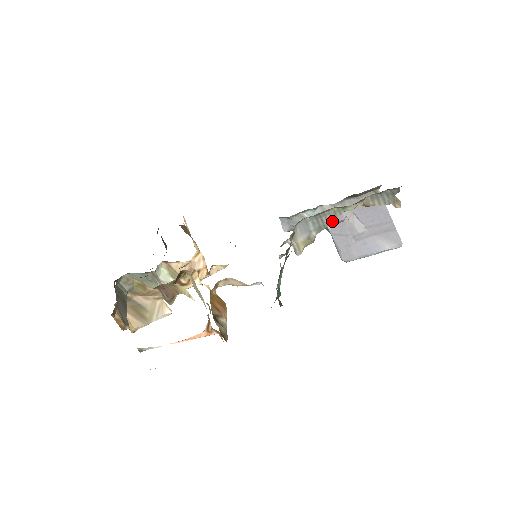
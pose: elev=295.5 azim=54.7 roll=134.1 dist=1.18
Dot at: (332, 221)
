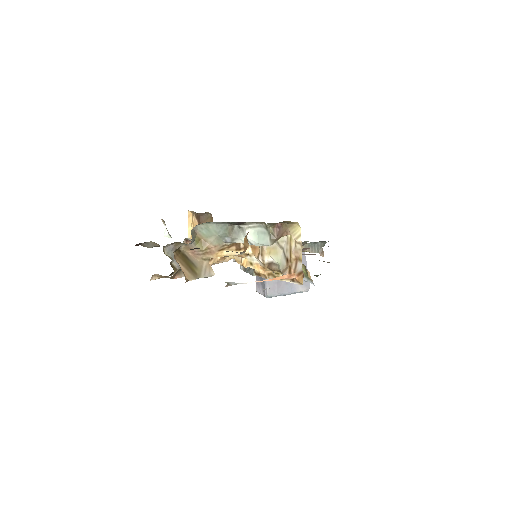
Dot at: occluded
